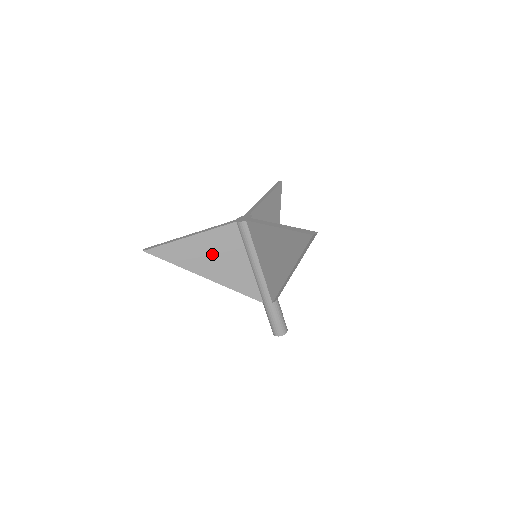
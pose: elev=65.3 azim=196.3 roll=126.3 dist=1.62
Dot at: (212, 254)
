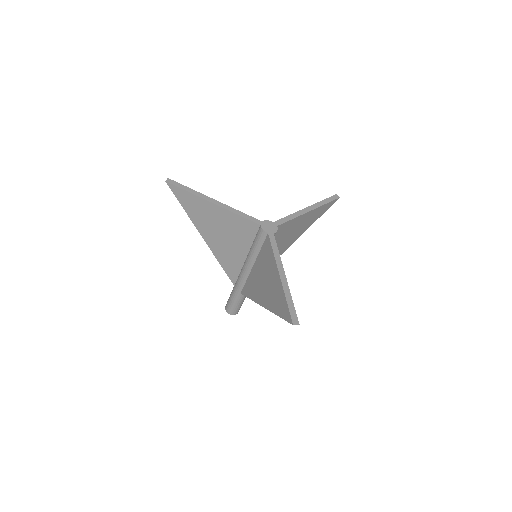
Dot at: (221, 228)
